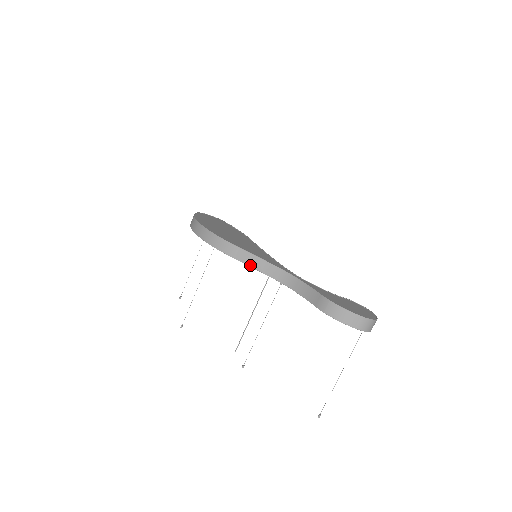
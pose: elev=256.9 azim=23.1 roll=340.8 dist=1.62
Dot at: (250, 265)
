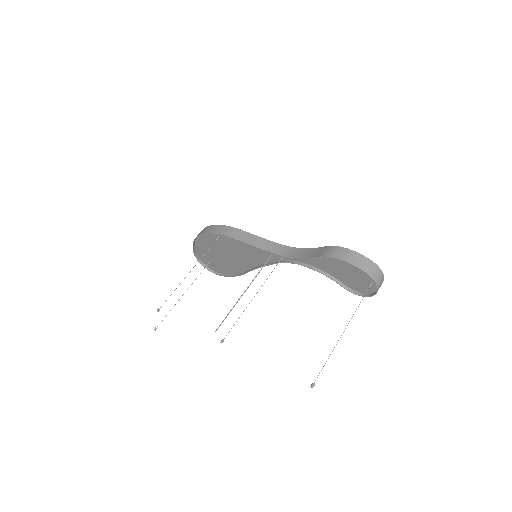
Dot at: (252, 244)
